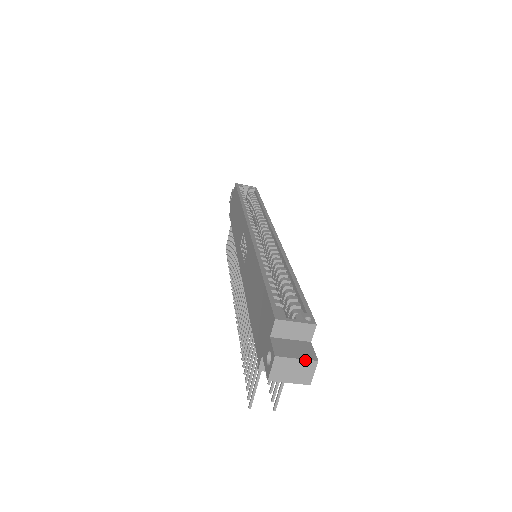
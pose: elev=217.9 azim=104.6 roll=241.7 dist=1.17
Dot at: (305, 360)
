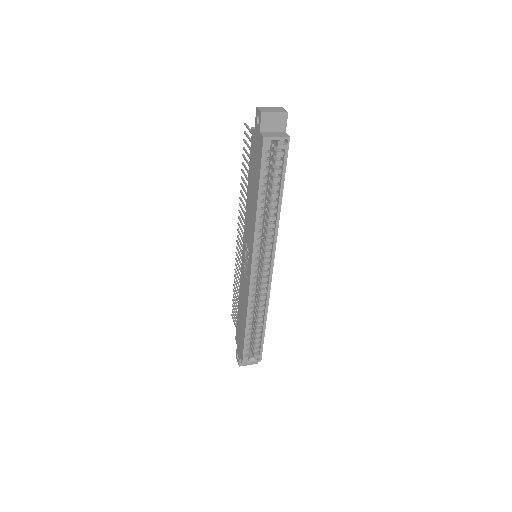
Dot at: (252, 364)
